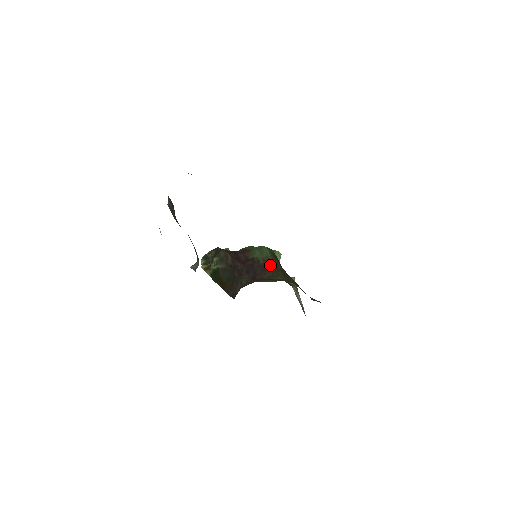
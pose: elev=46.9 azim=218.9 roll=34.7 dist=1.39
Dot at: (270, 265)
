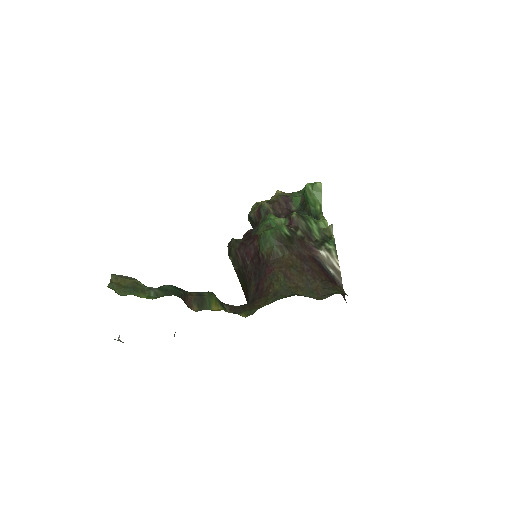
Dot at: (273, 261)
